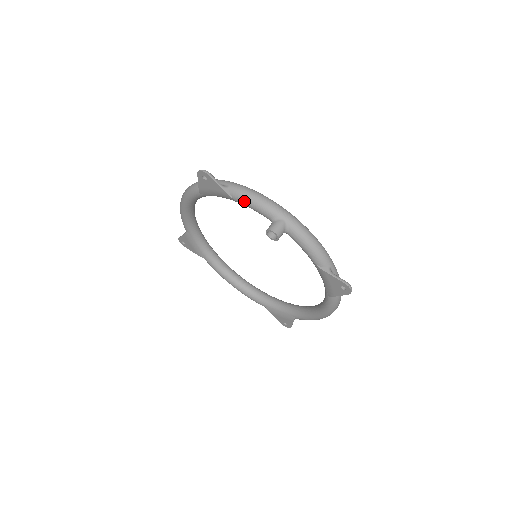
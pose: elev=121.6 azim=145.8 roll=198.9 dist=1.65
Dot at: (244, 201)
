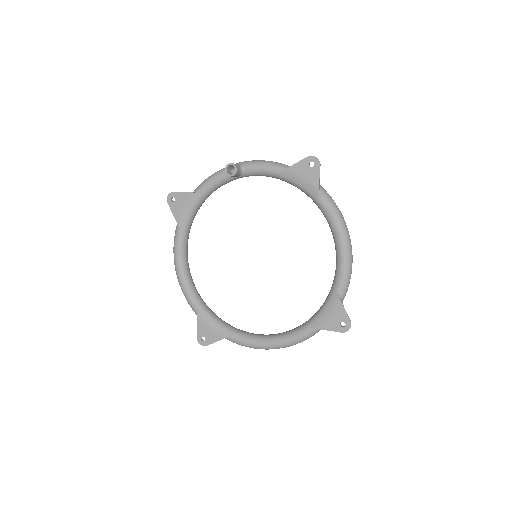
Dot at: (205, 184)
